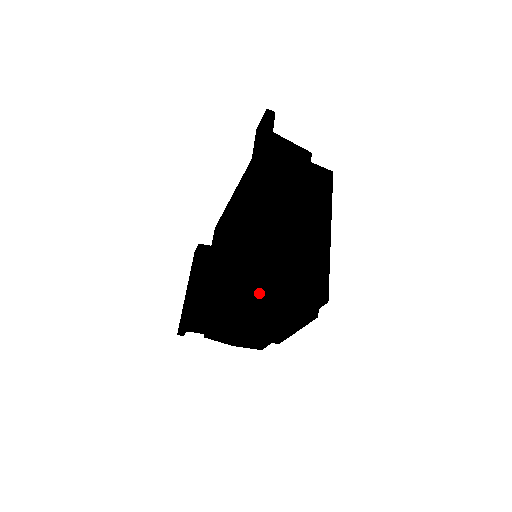
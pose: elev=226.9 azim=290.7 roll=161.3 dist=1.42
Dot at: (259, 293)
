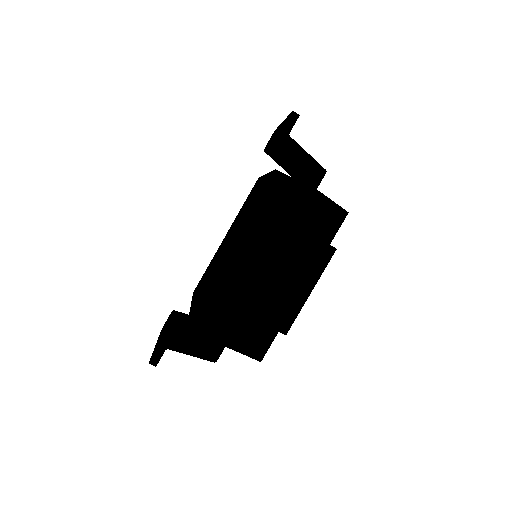
Dot at: (289, 196)
